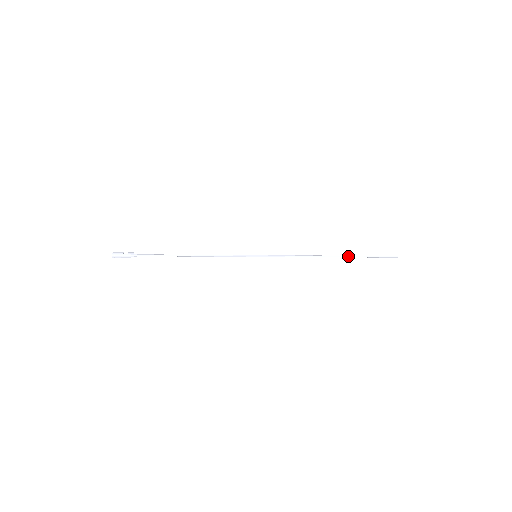
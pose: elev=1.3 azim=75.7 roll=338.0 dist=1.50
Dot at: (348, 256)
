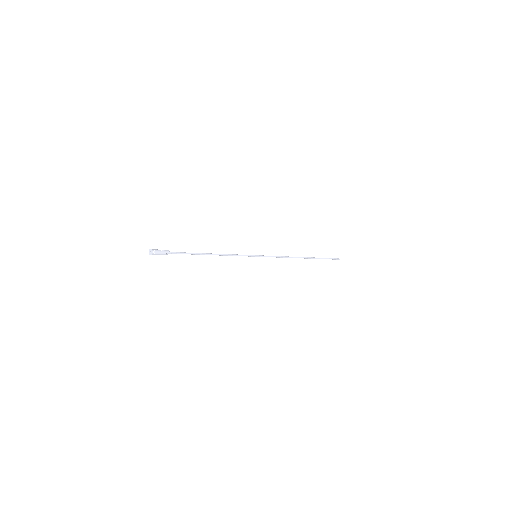
Dot at: (312, 258)
